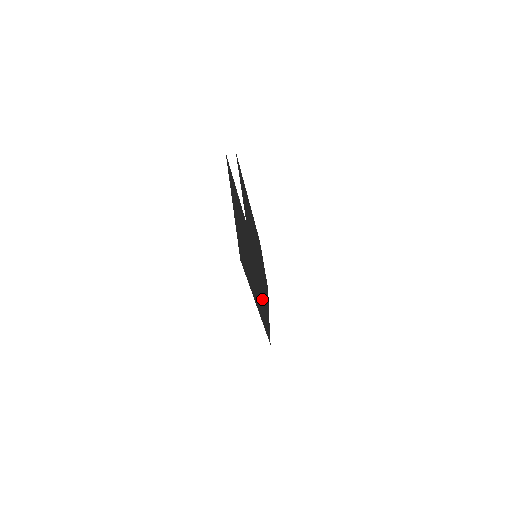
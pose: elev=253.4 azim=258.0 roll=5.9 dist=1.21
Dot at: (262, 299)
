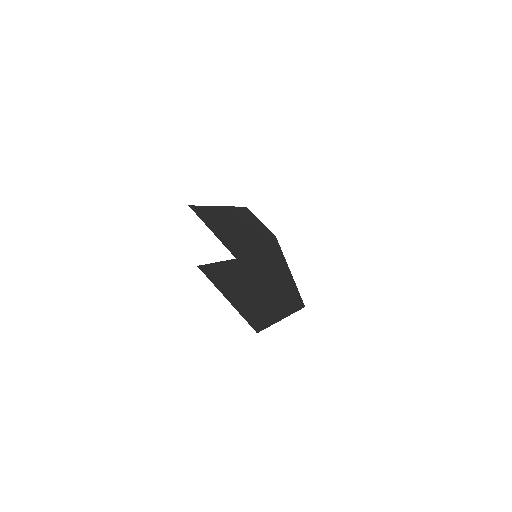
Dot at: (280, 285)
